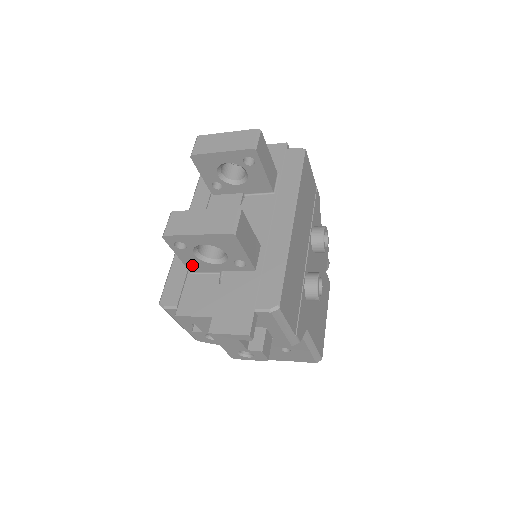
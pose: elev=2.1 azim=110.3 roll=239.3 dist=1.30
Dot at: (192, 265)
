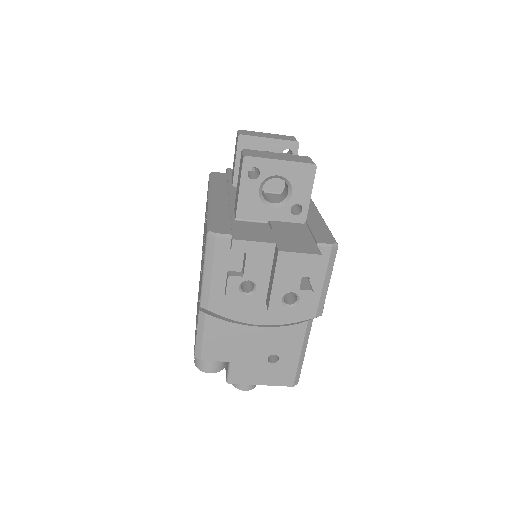
Dot at: (245, 207)
